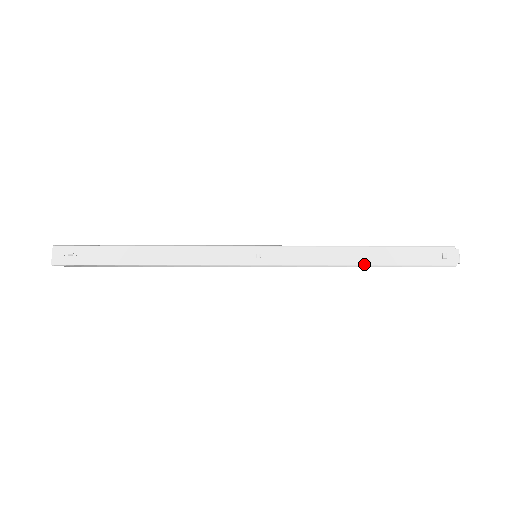
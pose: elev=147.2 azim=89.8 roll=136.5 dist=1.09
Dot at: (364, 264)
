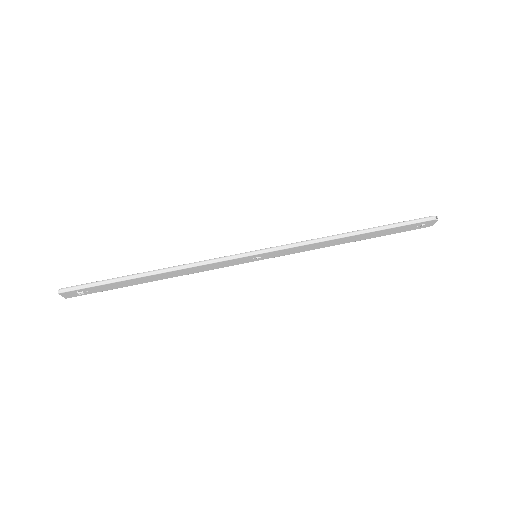
Dot at: occluded
